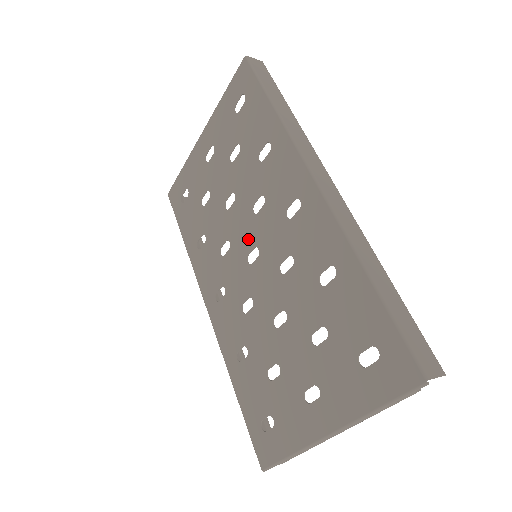
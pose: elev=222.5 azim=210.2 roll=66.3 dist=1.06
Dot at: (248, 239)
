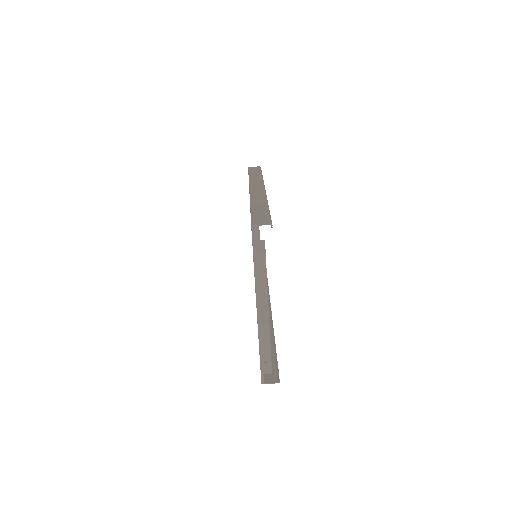
Dot at: occluded
